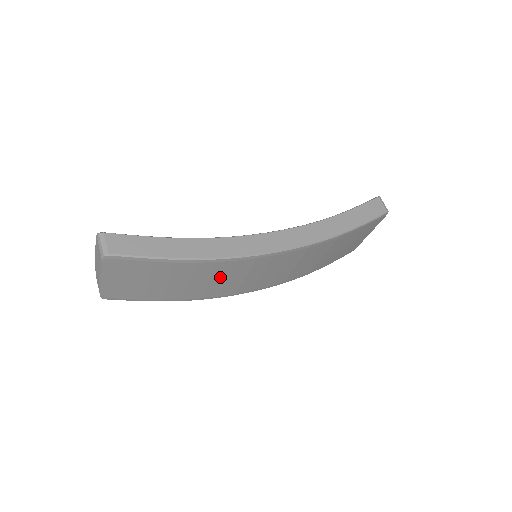
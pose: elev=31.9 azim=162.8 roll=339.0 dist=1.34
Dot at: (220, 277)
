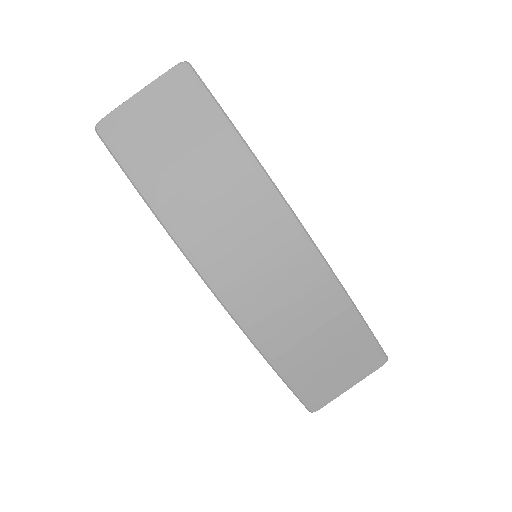
Dot at: (230, 206)
